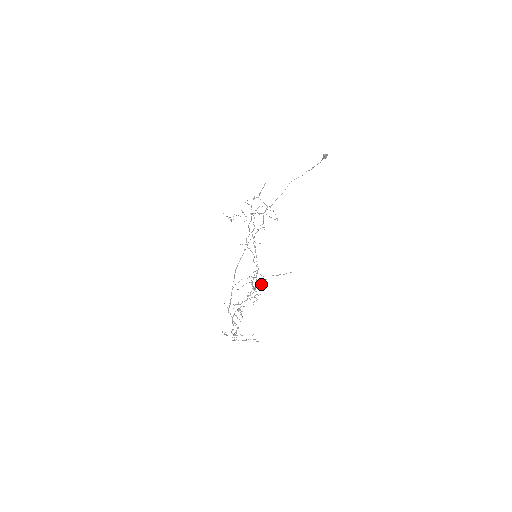
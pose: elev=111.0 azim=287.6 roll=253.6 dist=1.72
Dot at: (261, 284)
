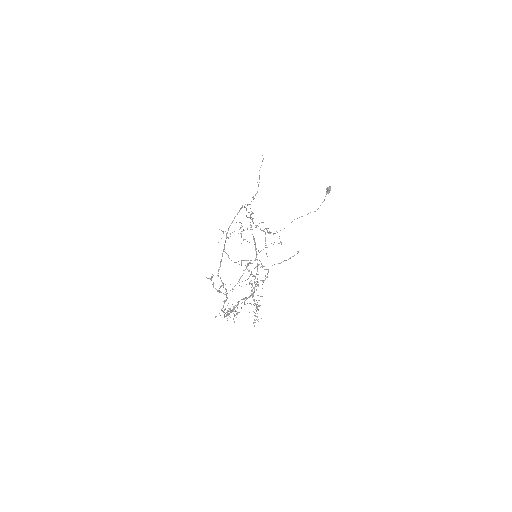
Dot at: occluded
